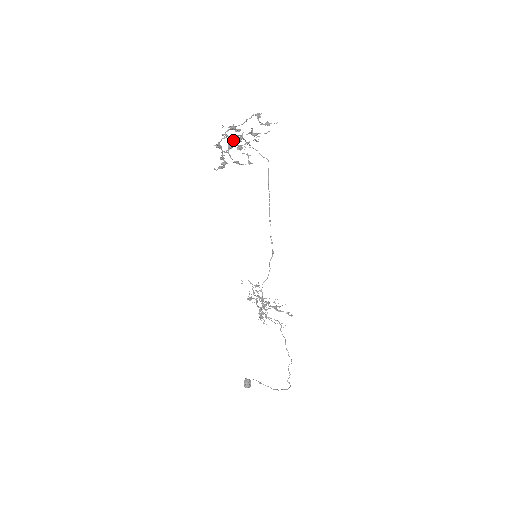
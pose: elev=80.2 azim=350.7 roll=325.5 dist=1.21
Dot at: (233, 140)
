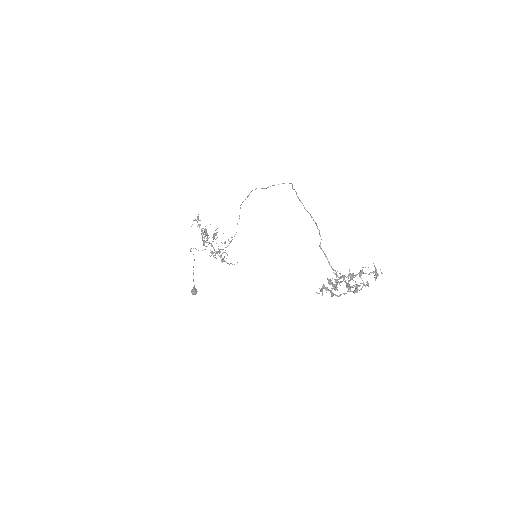
Dot at: (345, 281)
